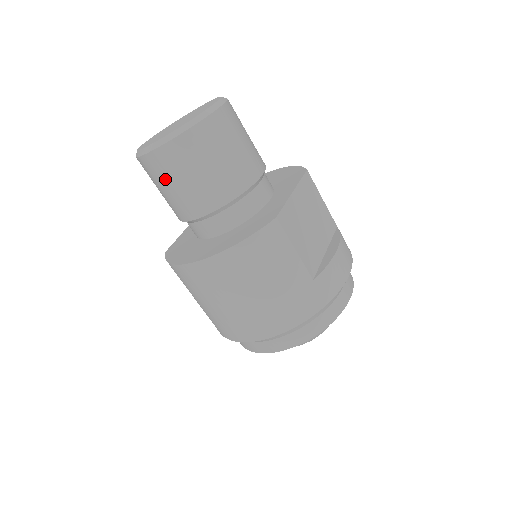
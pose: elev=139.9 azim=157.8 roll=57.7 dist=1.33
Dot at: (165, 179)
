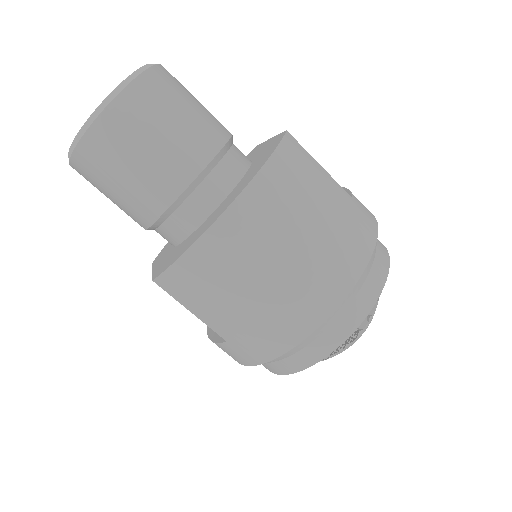
Dot at: (136, 139)
